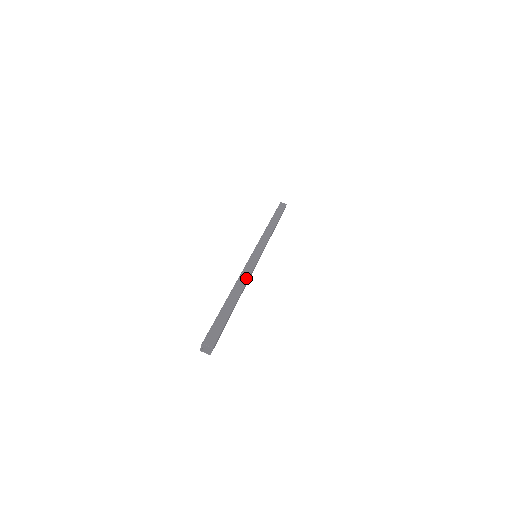
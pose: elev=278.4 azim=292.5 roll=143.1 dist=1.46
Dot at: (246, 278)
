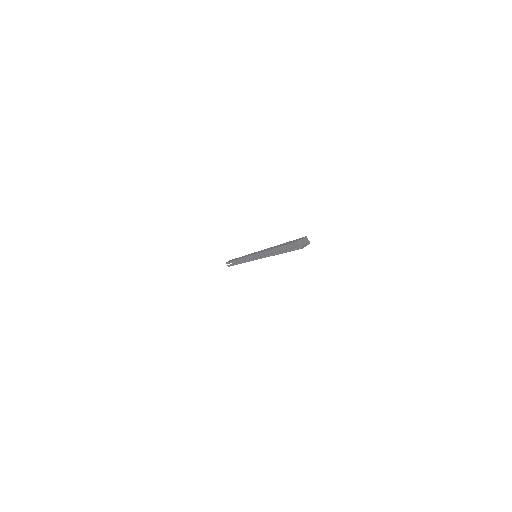
Dot at: (268, 248)
